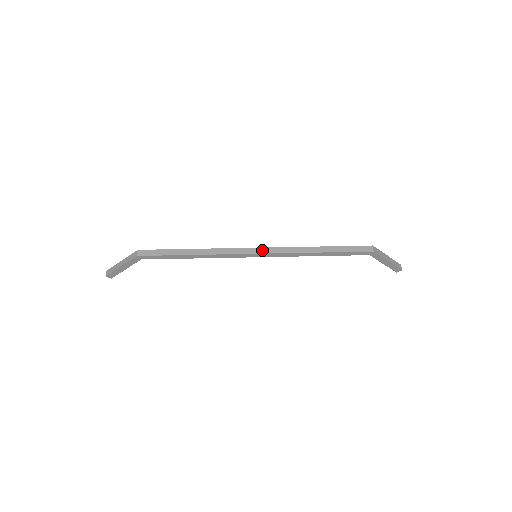
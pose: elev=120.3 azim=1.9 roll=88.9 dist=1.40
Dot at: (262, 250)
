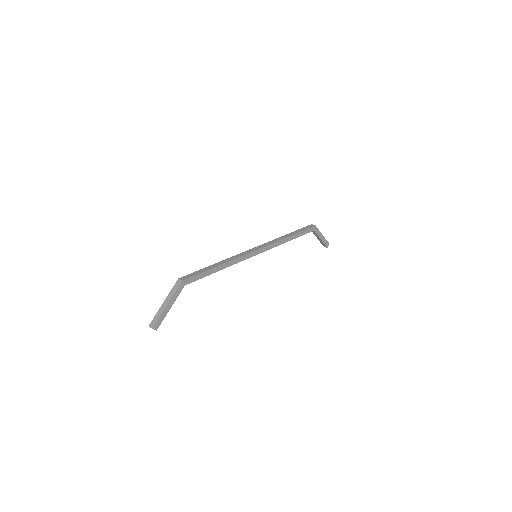
Dot at: (259, 247)
